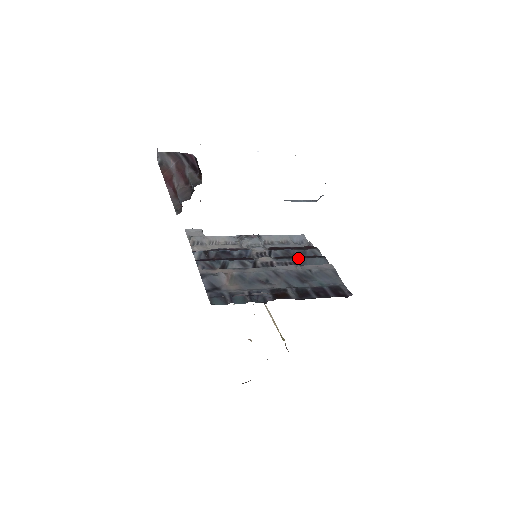
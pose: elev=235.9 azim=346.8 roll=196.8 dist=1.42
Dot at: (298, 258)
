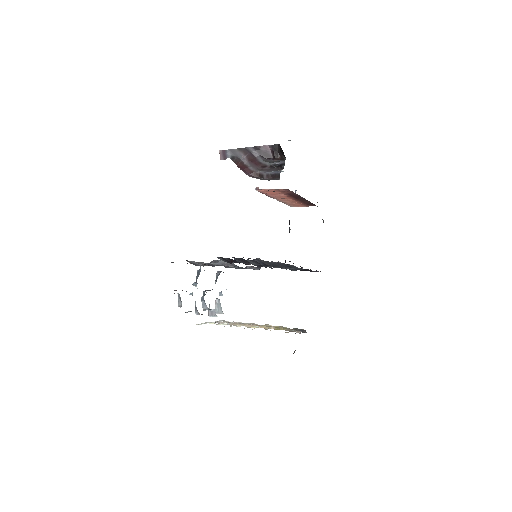
Dot at: occluded
